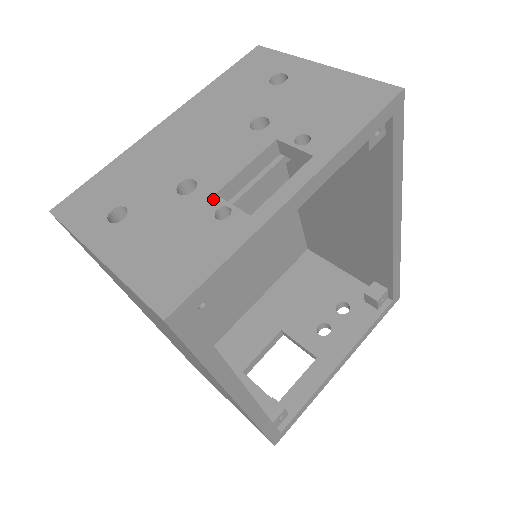
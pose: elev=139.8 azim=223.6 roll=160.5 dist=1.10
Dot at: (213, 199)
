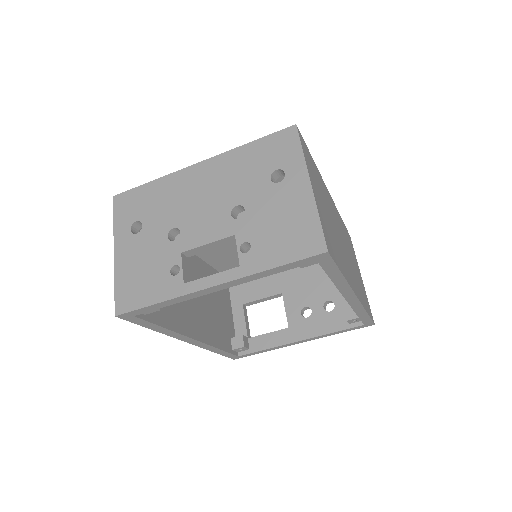
Dot at: (178, 256)
